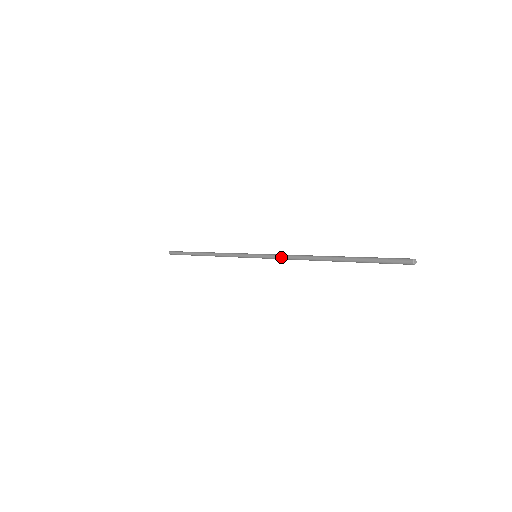
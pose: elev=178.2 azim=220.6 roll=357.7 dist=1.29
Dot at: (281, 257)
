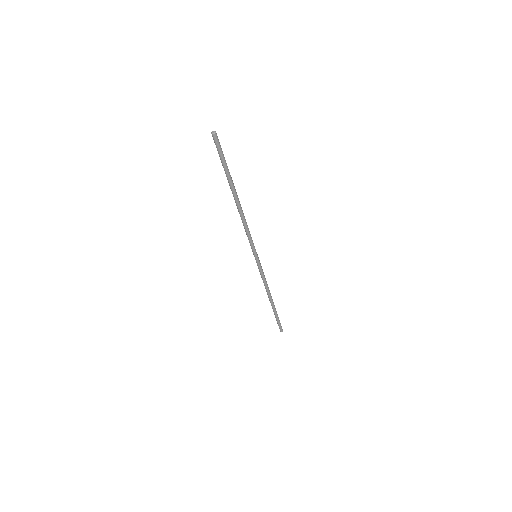
Dot at: (246, 234)
